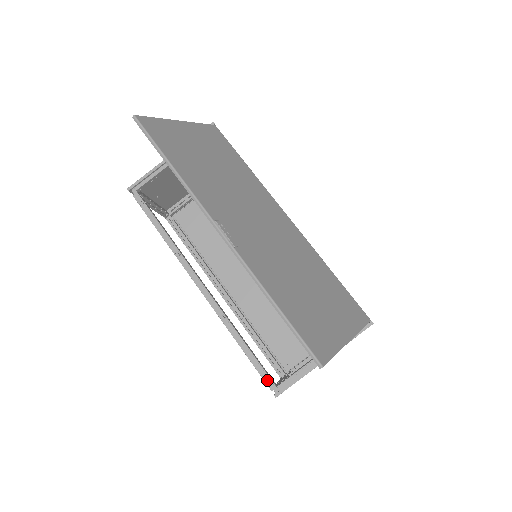
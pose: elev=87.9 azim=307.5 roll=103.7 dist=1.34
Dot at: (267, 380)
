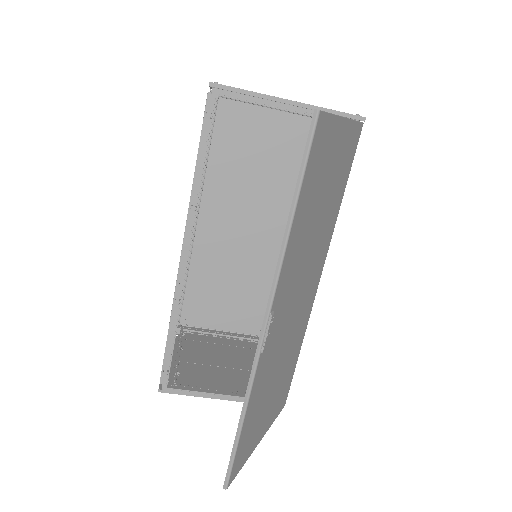
Dot at: (164, 376)
